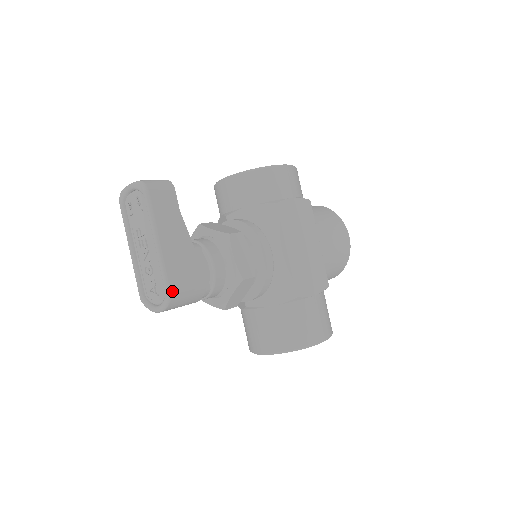
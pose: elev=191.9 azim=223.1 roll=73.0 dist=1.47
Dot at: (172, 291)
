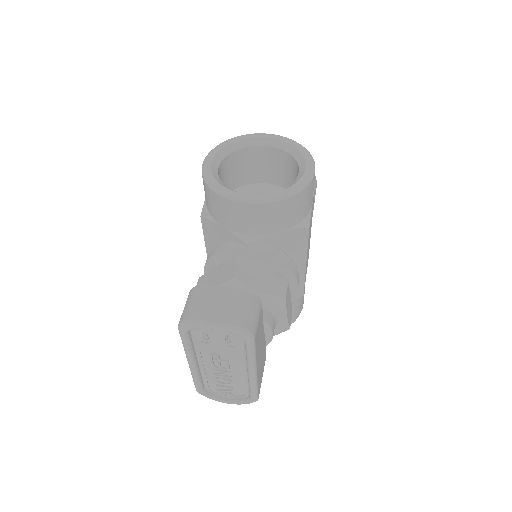
Dot at: (258, 396)
